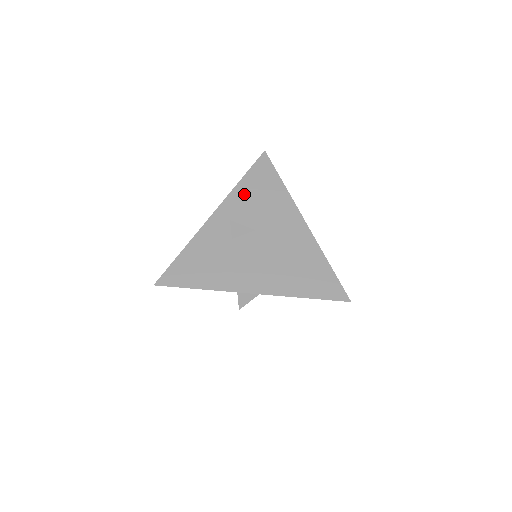
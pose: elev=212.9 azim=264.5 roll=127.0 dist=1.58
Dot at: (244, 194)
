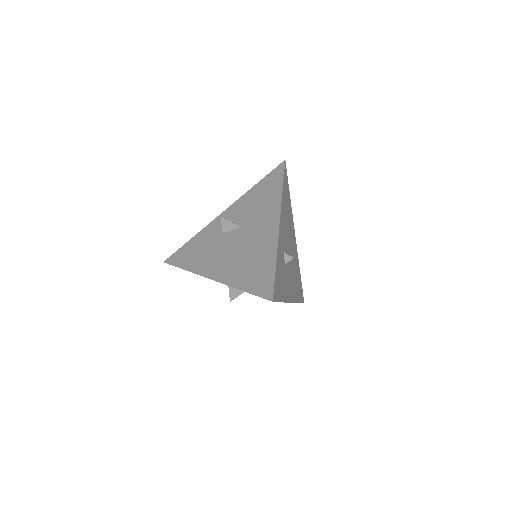
Dot at: (250, 197)
